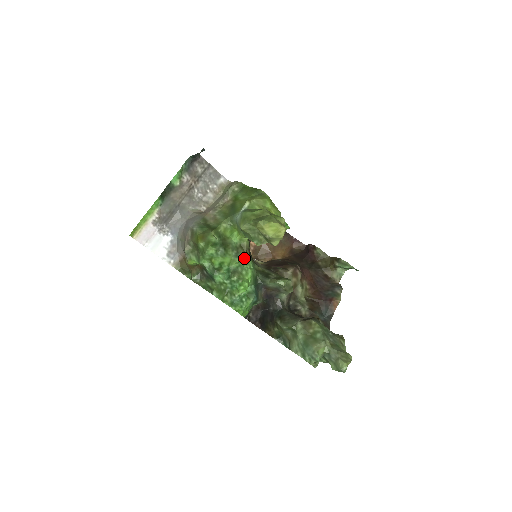
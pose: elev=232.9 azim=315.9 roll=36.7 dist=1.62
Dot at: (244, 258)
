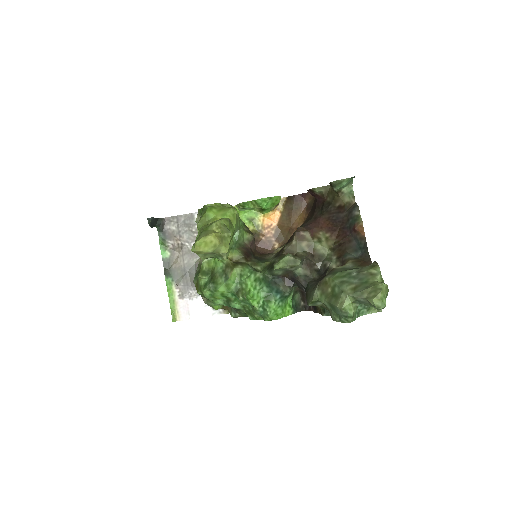
Dot at: (236, 274)
